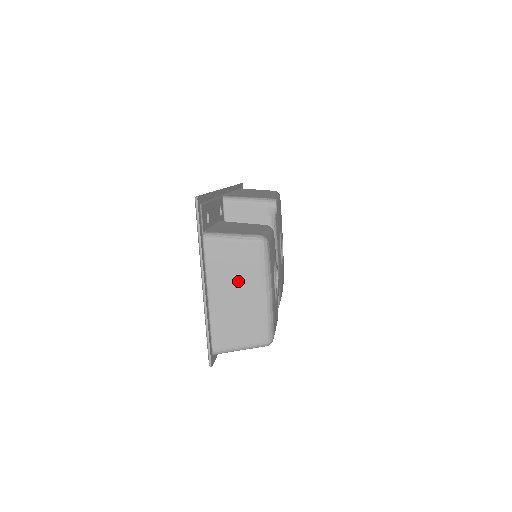
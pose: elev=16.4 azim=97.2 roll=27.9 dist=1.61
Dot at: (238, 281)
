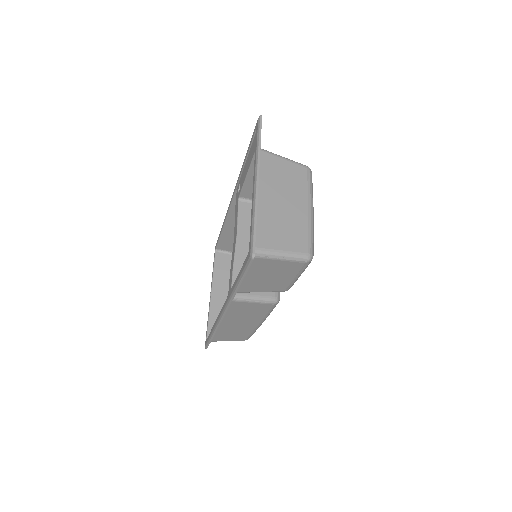
Dot at: (286, 191)
